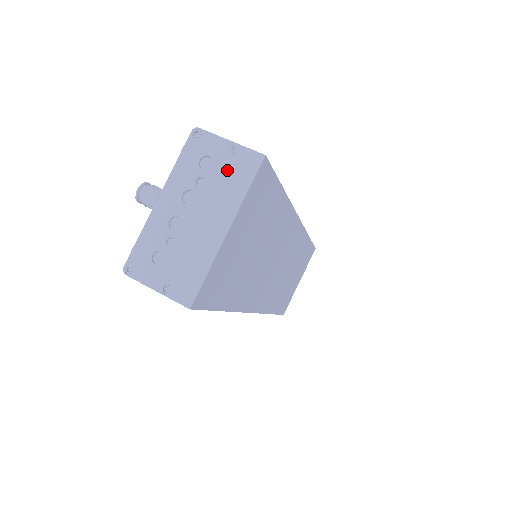
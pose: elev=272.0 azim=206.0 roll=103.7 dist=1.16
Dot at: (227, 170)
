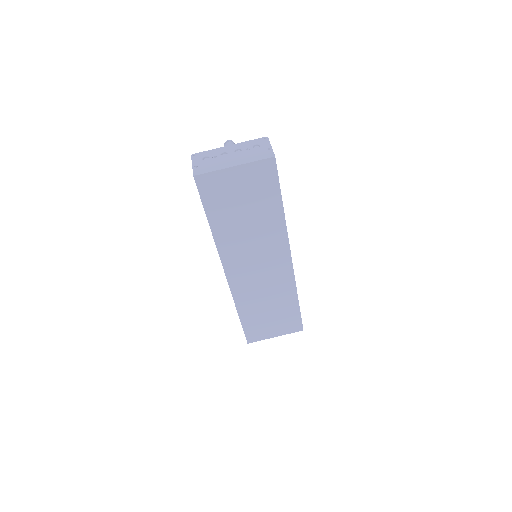
Dot at: (259, 152)
